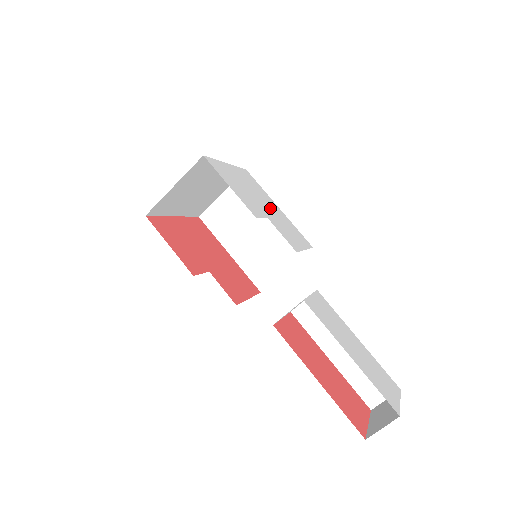
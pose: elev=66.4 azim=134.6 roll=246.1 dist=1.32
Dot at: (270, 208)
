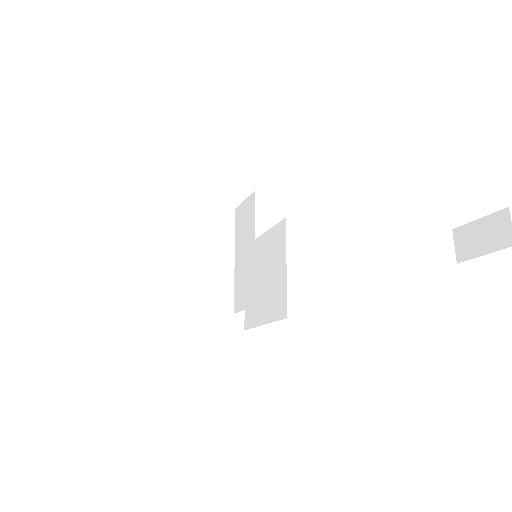
Dot at: occluded
